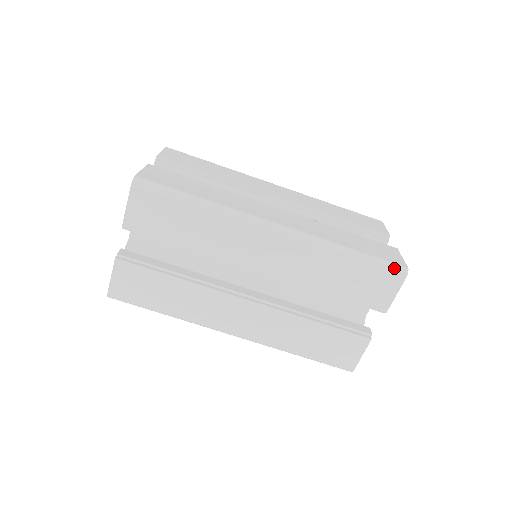
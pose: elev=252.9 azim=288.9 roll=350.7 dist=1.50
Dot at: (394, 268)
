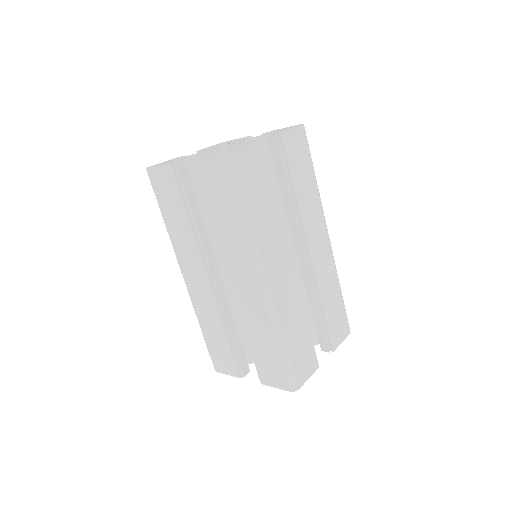
Dot at: (291, 381)
